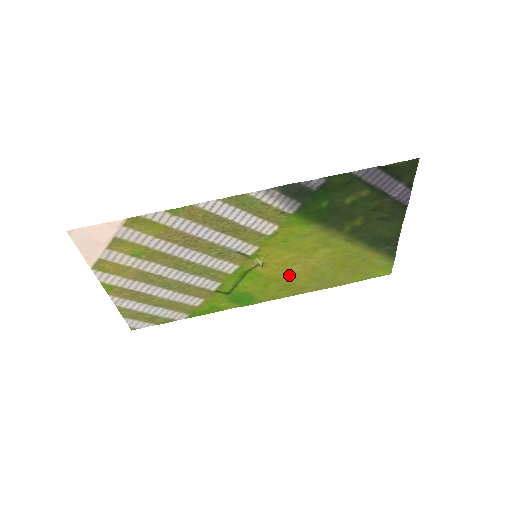
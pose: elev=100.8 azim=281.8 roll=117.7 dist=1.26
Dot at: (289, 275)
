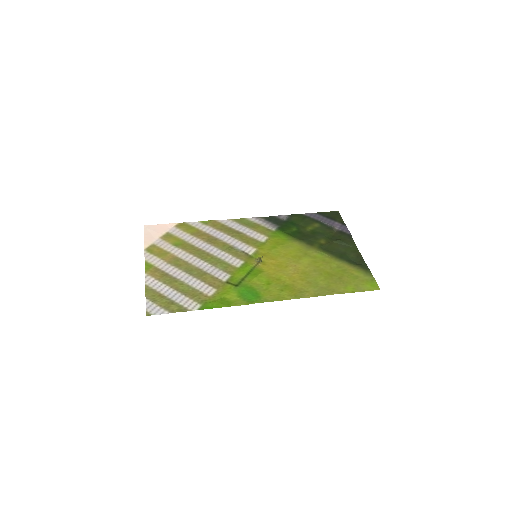
Dot at: (286, 276)
